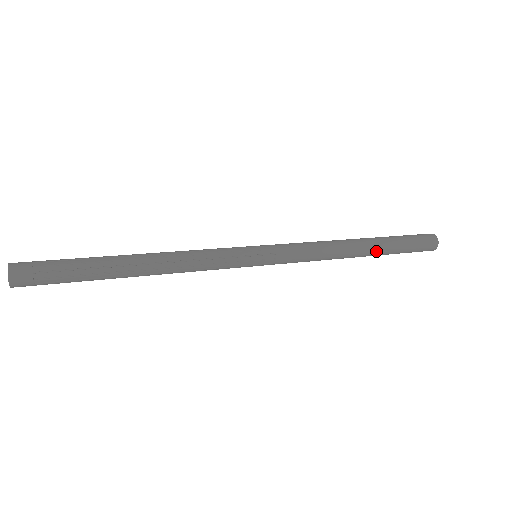
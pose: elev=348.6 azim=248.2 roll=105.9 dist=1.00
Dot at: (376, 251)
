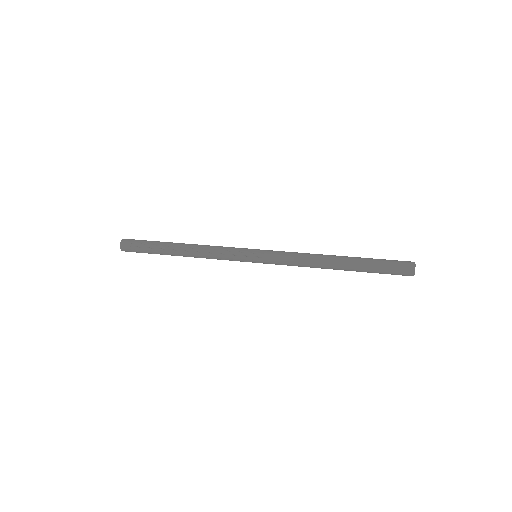
Dot at: (350, 268)
